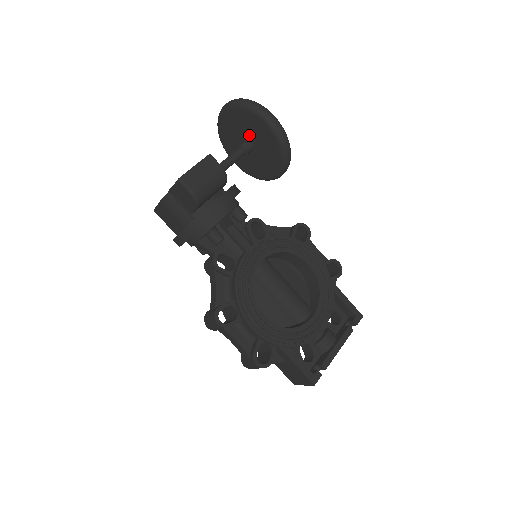
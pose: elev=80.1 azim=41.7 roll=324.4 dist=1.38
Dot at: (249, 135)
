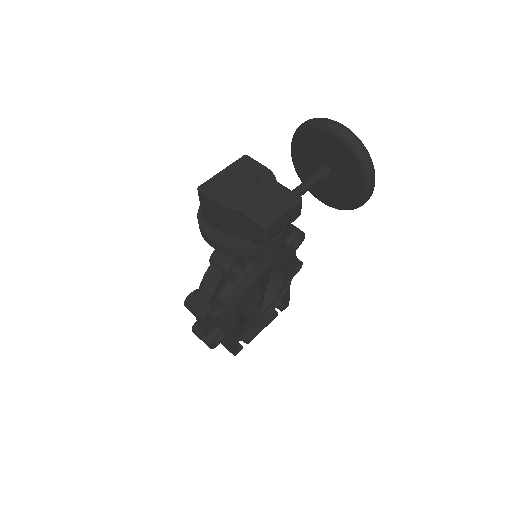
Dot at: (336, 170)
